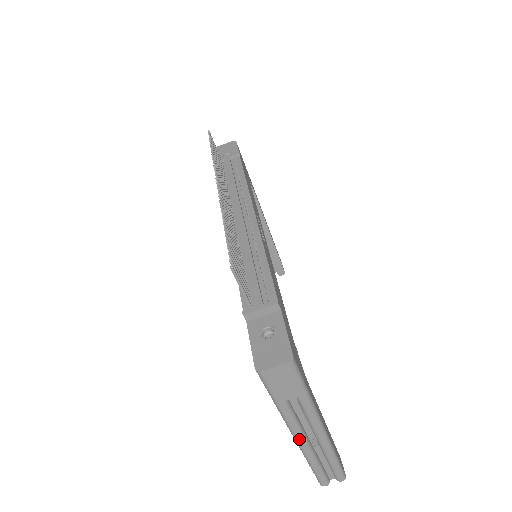
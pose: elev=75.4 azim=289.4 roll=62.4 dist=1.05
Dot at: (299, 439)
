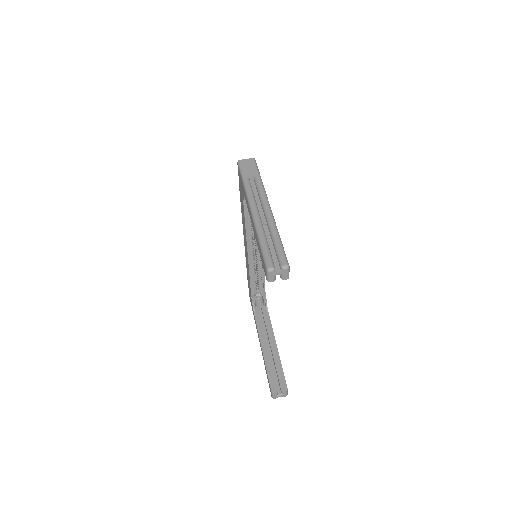
Dot at: (253, 206)
